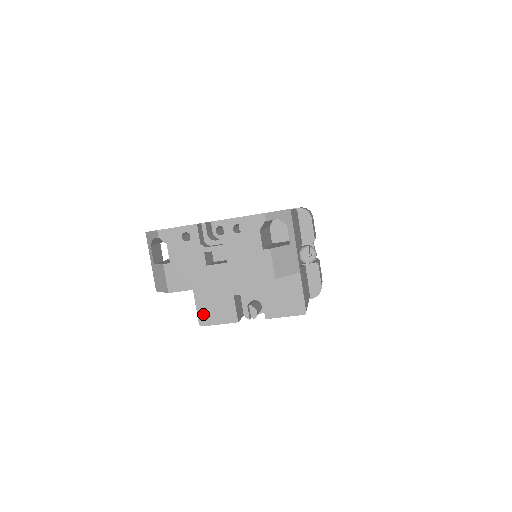
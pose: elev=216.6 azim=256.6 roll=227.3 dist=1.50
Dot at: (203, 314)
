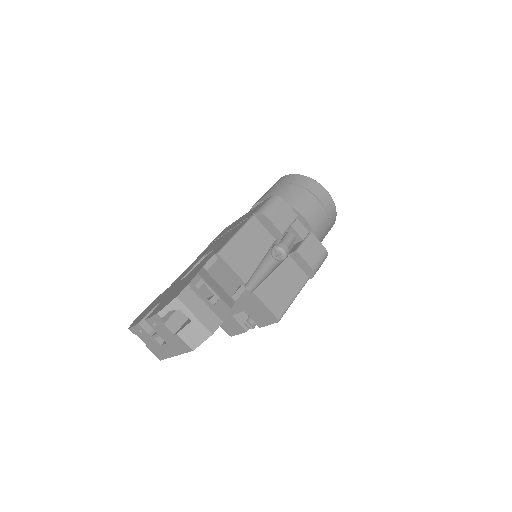
Dot at: (226, 329)
